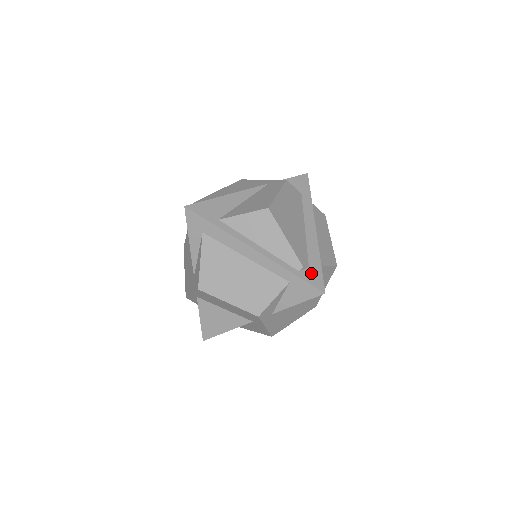
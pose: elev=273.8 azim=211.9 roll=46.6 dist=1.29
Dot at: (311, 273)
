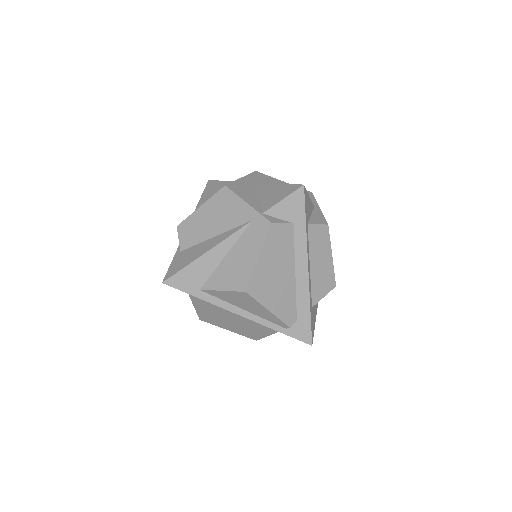
Dot at: (299, 328)
